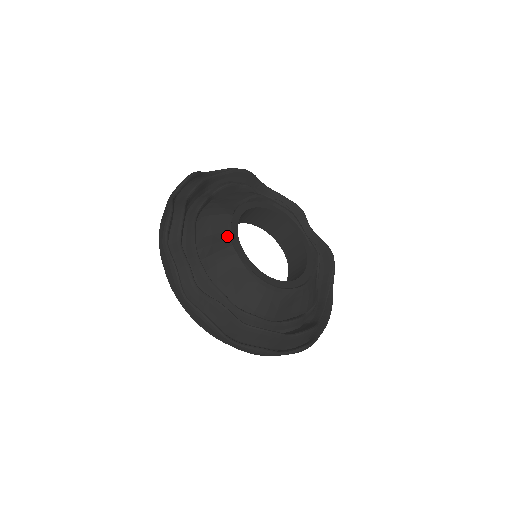
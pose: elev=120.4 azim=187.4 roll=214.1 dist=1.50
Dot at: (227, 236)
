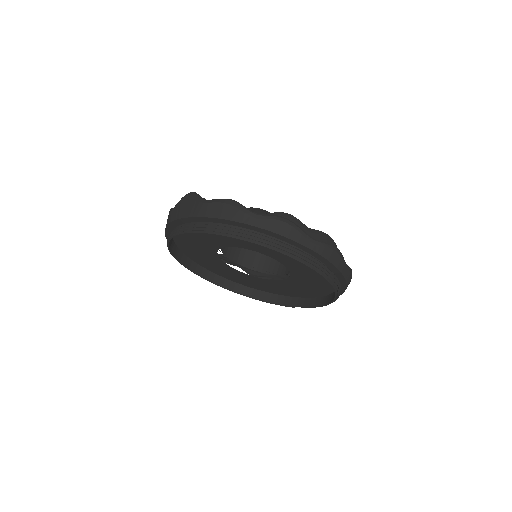
Dot at: occluded
